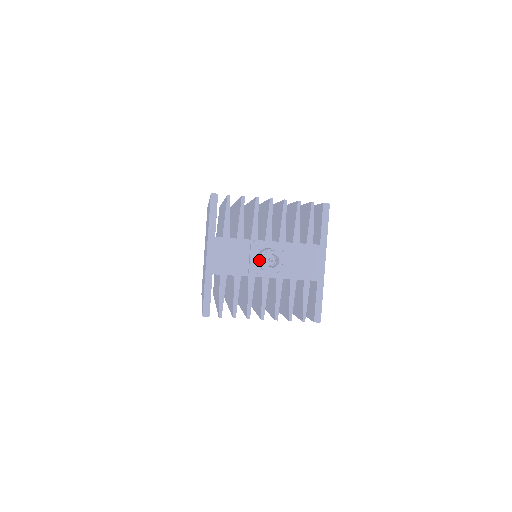
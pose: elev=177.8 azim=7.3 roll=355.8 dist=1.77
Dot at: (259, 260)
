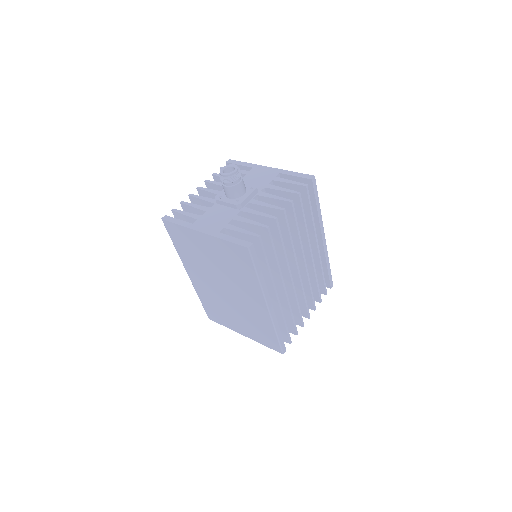
Dot at: (226, 186)
